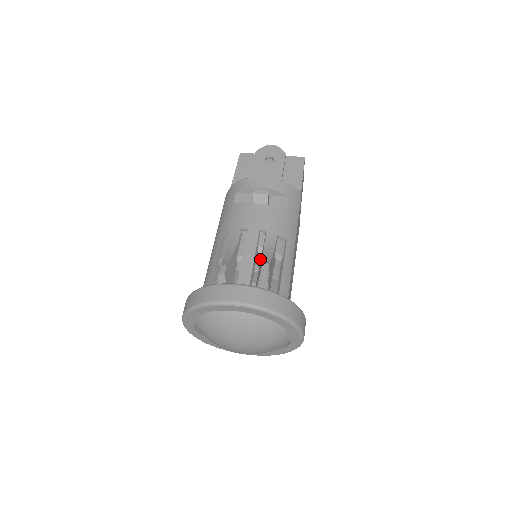
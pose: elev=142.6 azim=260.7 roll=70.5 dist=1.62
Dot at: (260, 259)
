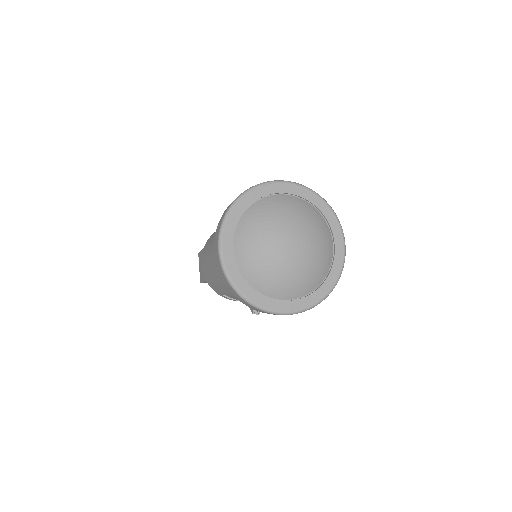
Dot at: occluded
